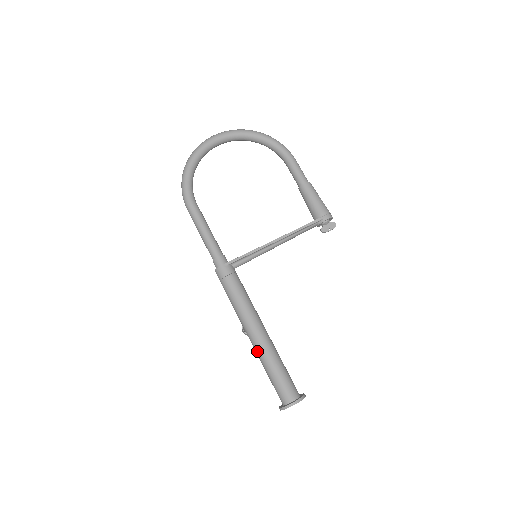
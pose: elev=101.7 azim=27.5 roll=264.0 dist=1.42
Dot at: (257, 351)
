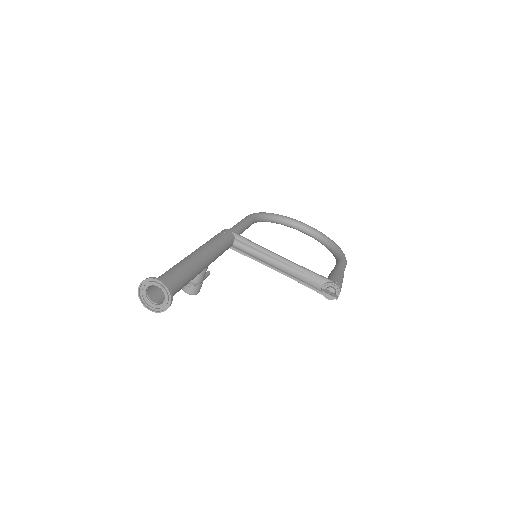
Dot at: occluded
